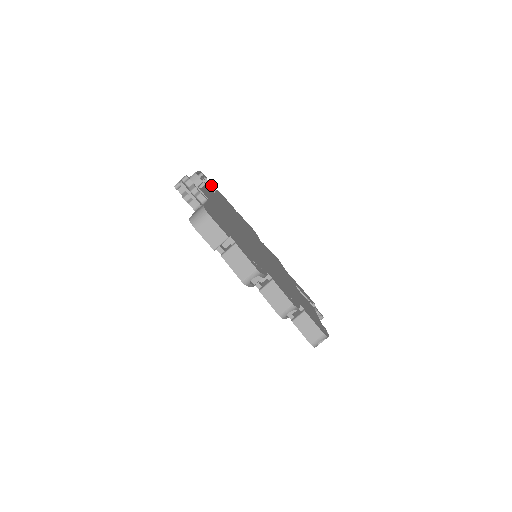
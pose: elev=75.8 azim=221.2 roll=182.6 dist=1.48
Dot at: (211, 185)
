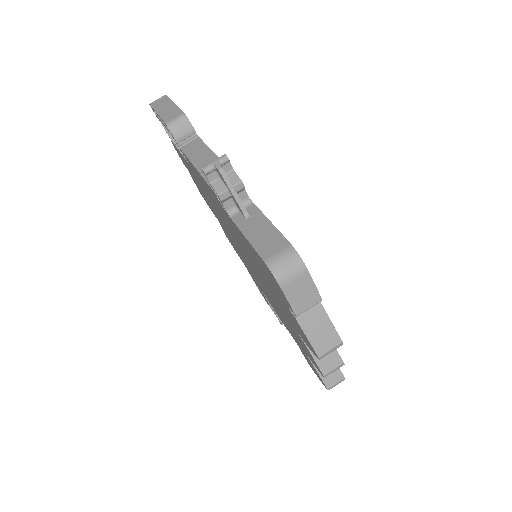
Dot at: occluded
